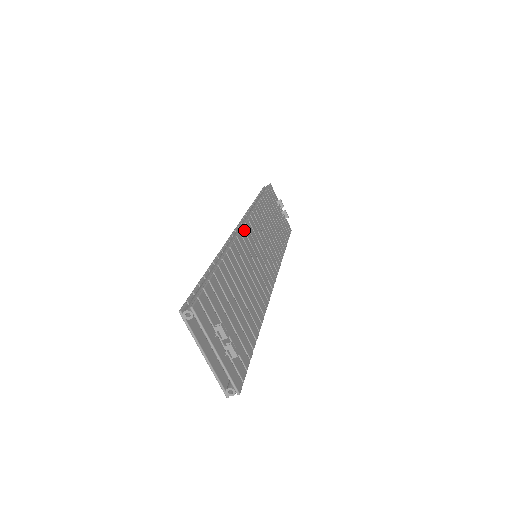
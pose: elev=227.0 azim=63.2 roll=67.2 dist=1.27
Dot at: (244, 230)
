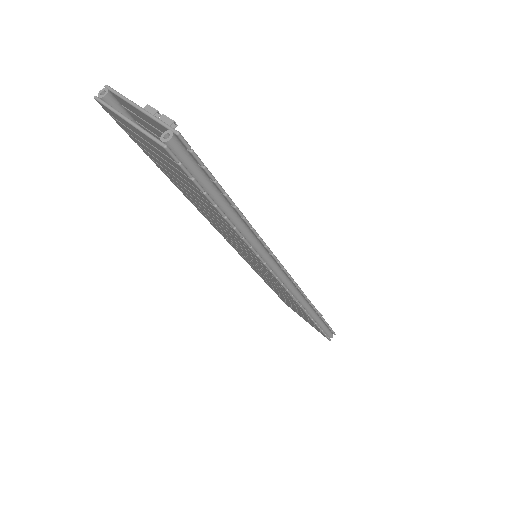
Dot at: occluded
